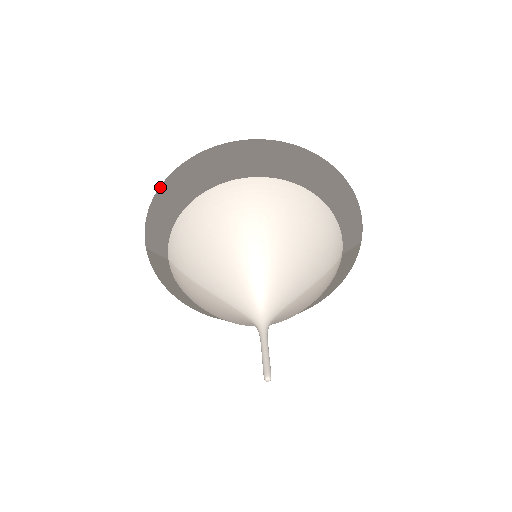
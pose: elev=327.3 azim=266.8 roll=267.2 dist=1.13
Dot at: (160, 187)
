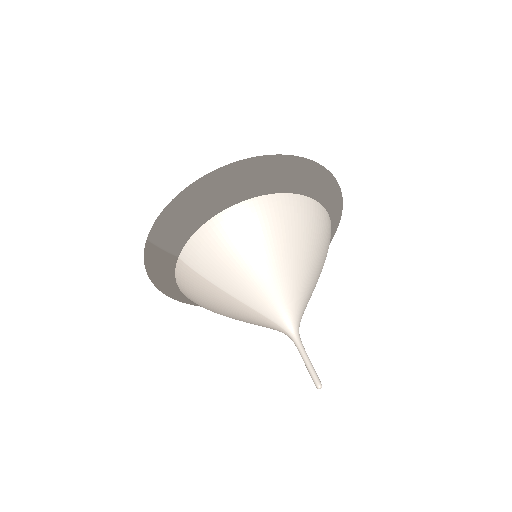
Dot at: (190, 186)
